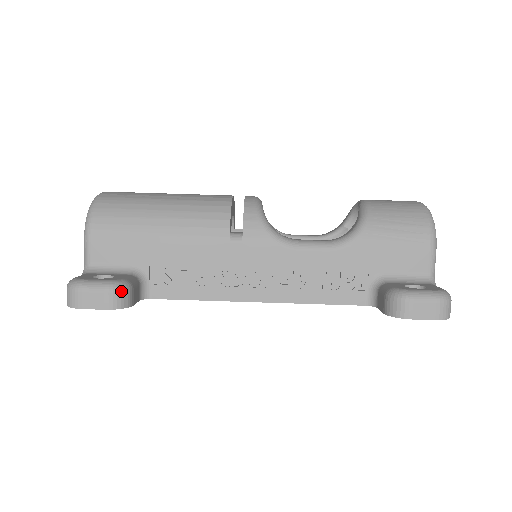
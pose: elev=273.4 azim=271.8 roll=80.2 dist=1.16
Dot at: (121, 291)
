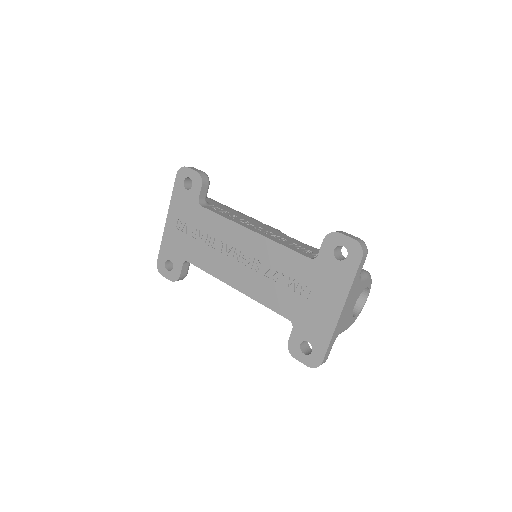
Dot at: (207, 177)
